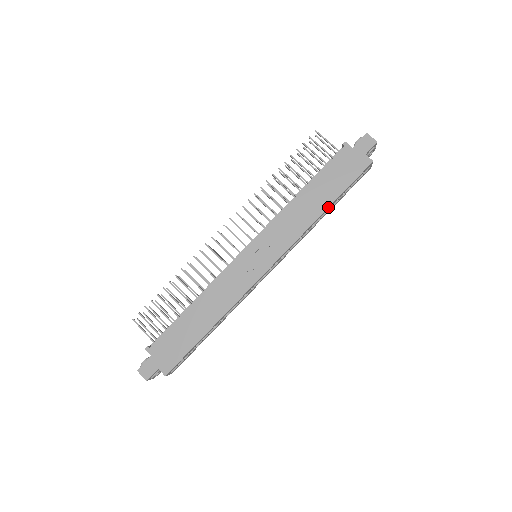
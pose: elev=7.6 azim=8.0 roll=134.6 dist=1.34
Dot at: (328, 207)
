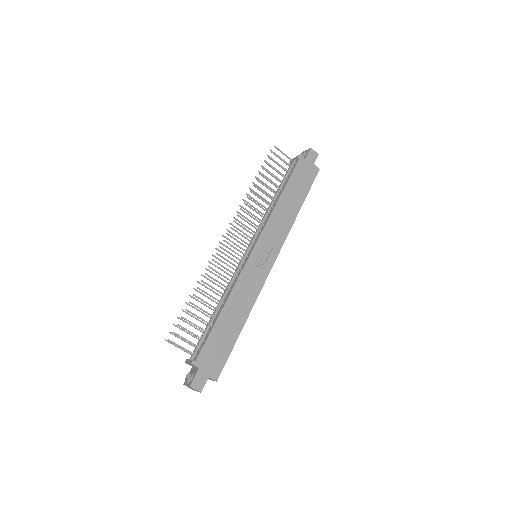
Dot at: occluded
